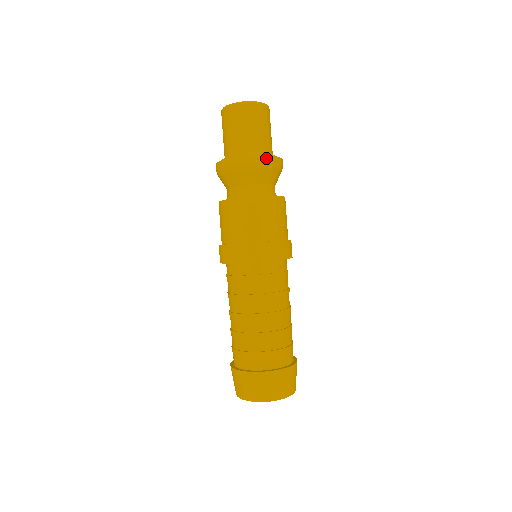
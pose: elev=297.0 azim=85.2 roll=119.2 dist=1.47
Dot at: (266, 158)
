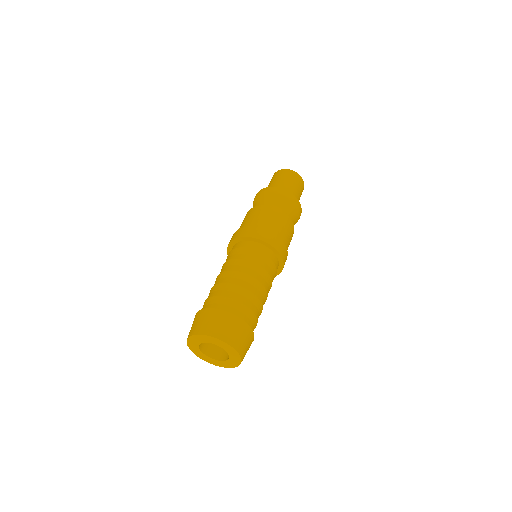
Dot at: (291, 194)
